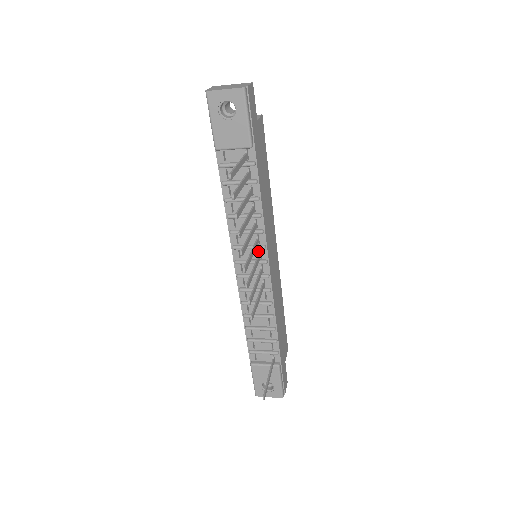
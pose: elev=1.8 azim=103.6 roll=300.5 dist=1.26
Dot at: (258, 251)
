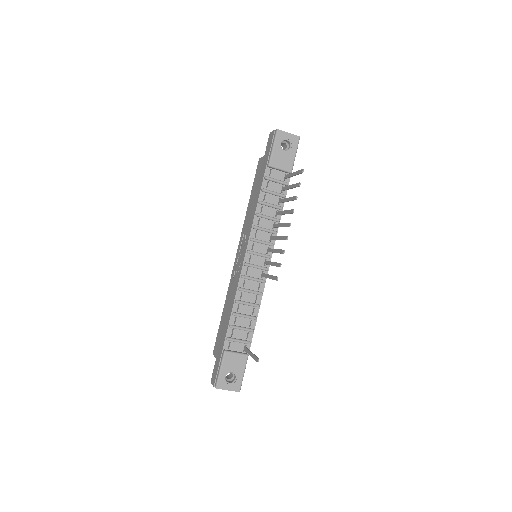
Dot at: (267, 247)
